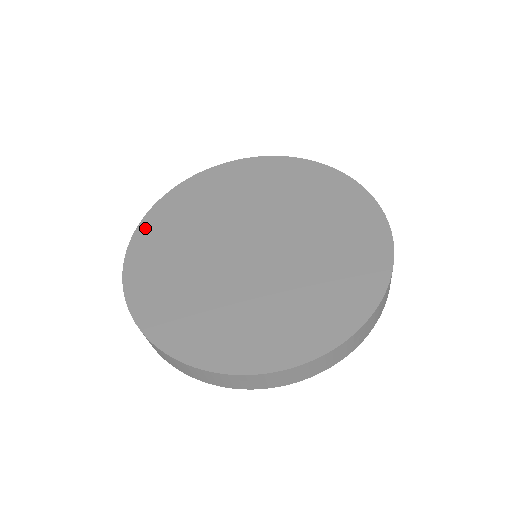
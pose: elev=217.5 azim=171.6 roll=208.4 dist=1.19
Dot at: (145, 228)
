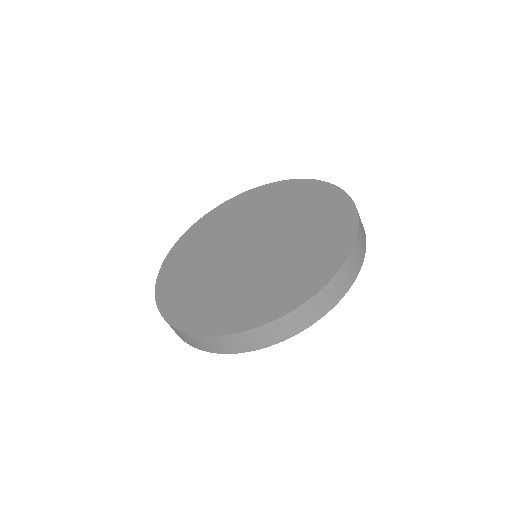
Dot at: (201, 222)
